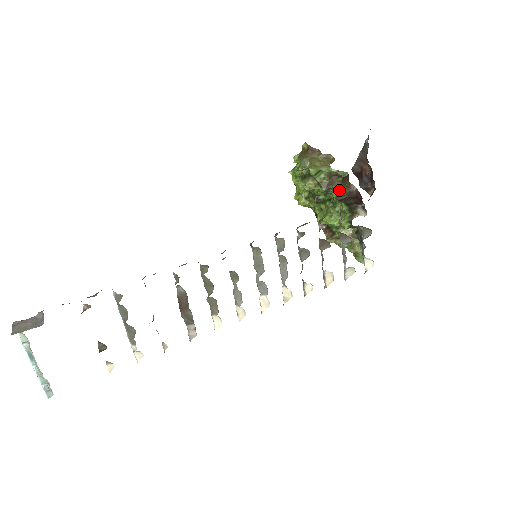
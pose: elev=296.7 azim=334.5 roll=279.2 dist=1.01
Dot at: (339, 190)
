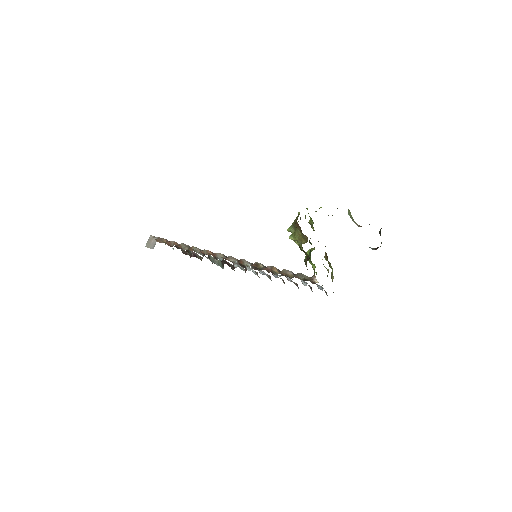
Dot at: (306, 259)
